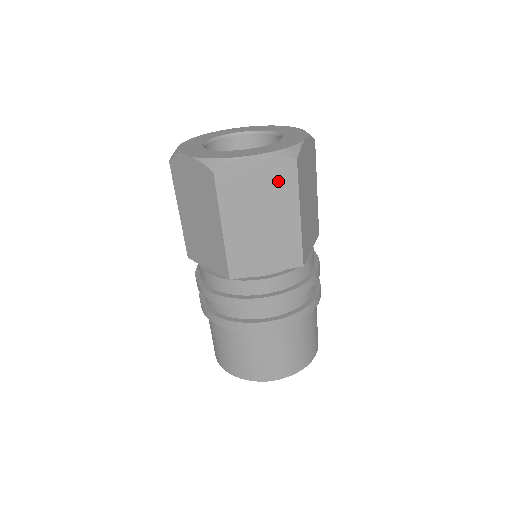
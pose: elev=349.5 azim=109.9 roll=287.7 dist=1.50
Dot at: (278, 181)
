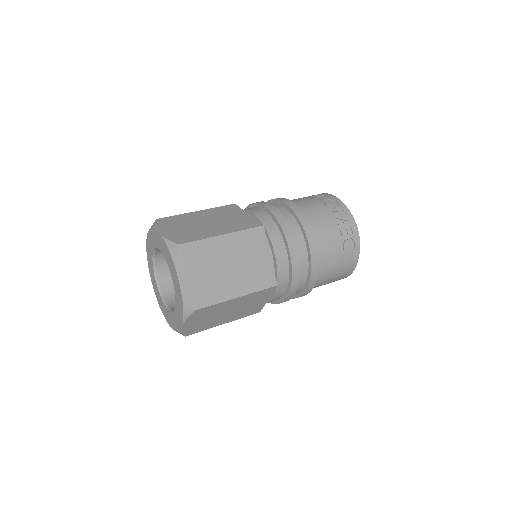
Dot at: occluded
